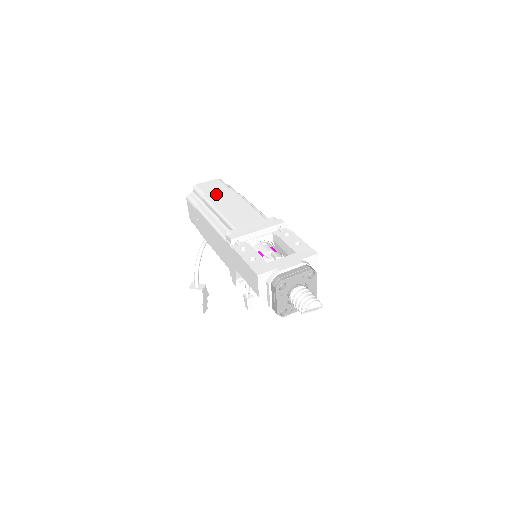
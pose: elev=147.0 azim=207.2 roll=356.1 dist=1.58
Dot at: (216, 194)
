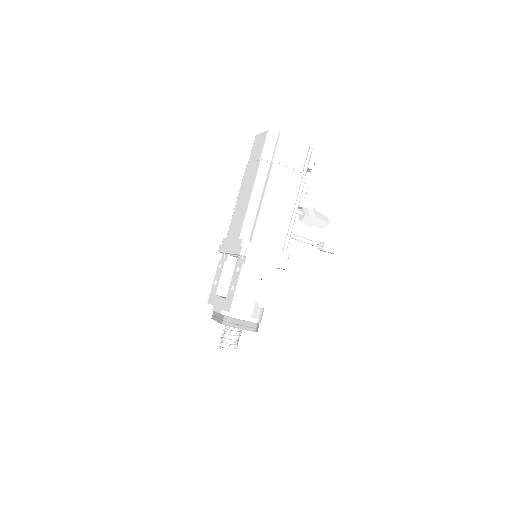
Dot at: (250, 167)
